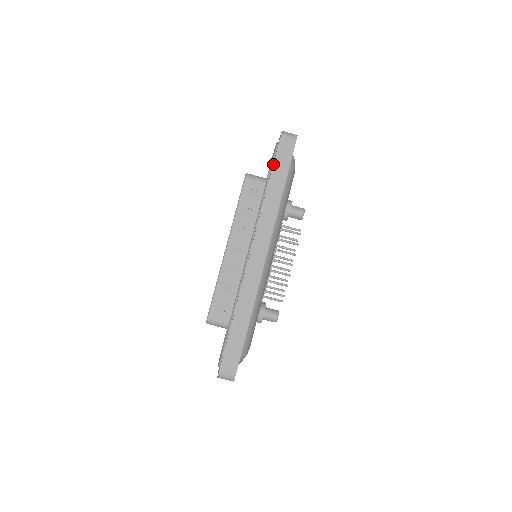
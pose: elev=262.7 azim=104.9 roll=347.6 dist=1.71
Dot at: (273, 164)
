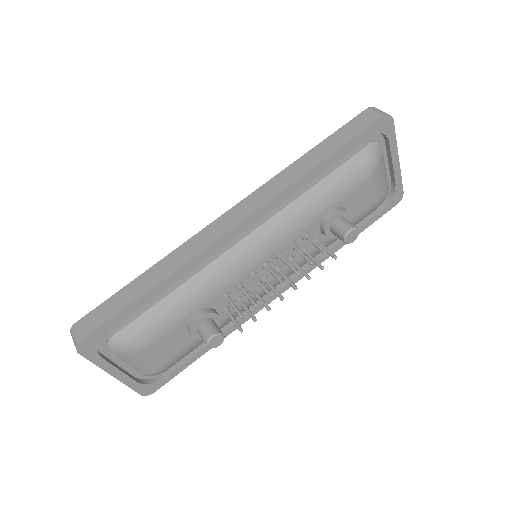
Dot at: occluded
